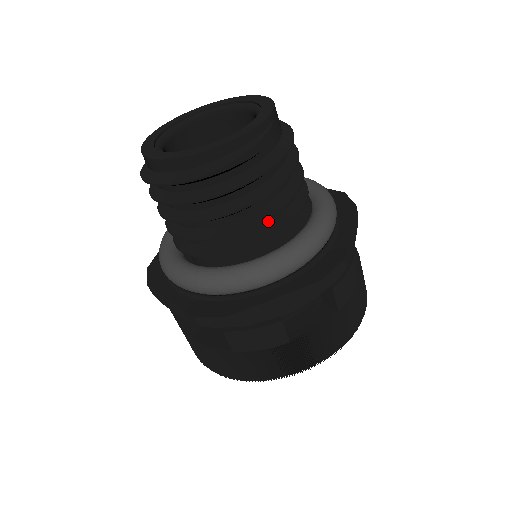
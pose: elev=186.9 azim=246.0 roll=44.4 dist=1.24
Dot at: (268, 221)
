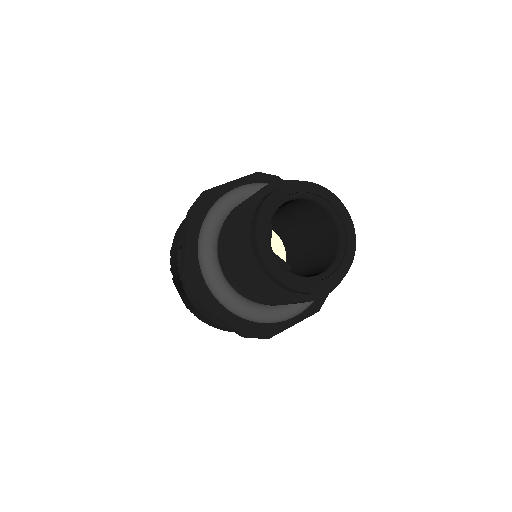
Dot at: occluded
